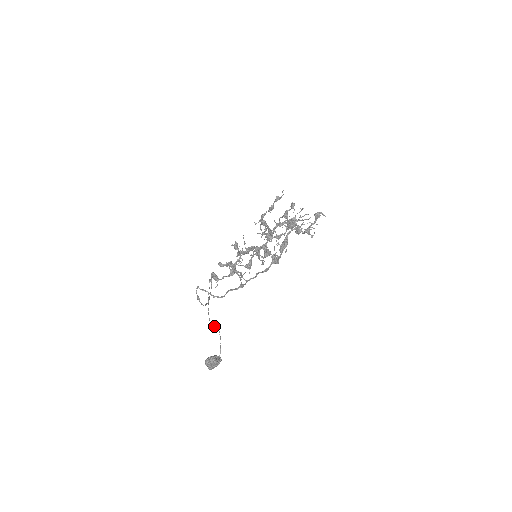
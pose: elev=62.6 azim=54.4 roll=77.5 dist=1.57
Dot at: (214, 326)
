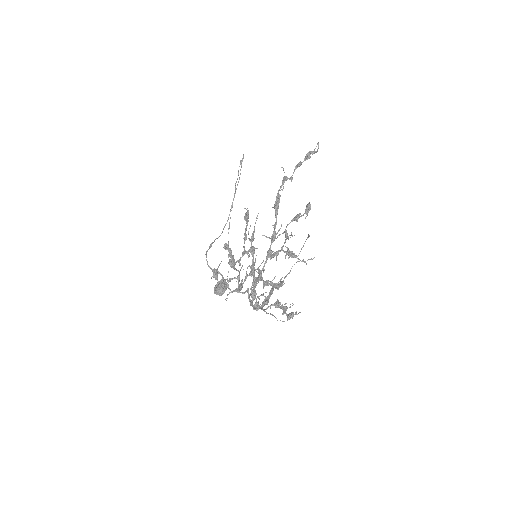
Dot at: occluded
